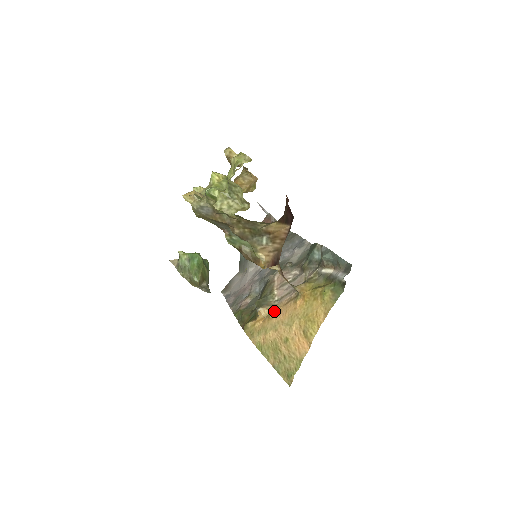
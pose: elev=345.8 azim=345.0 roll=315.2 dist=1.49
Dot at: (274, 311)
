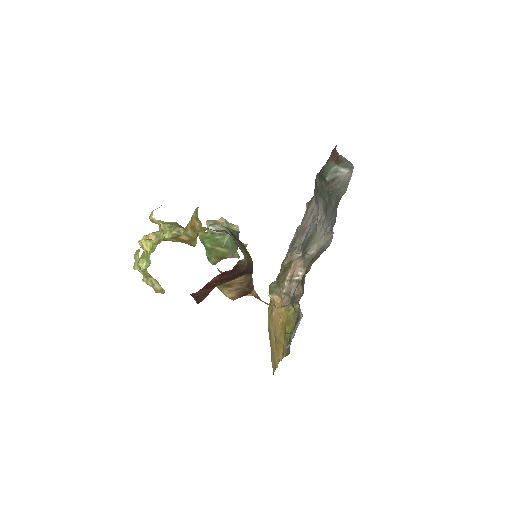
Dot at: (276, 305)
